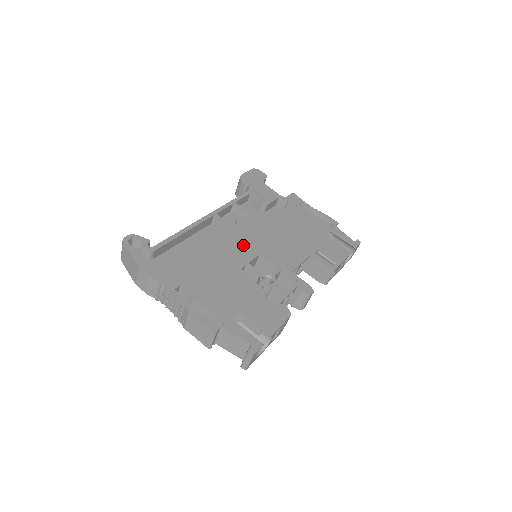
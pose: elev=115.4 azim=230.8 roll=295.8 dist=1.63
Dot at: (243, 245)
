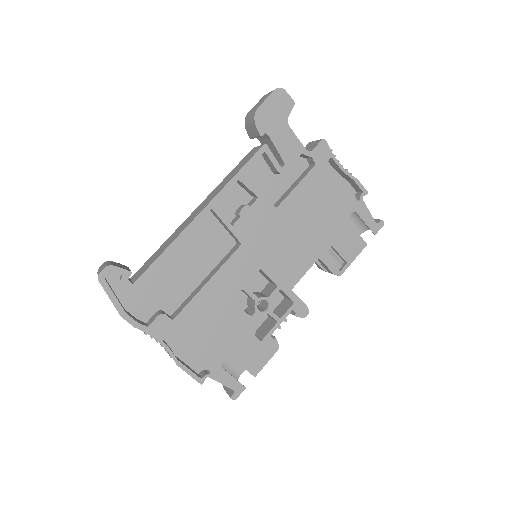
Dot at: (242, 258)
